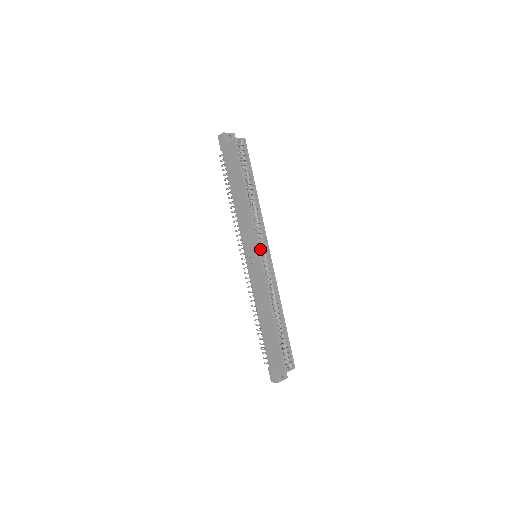
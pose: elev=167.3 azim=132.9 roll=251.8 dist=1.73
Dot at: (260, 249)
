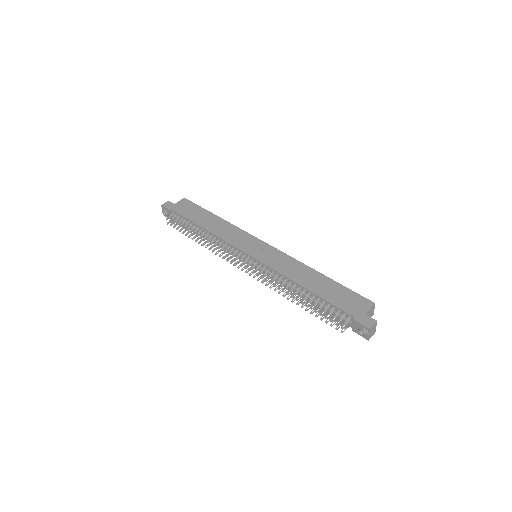
Dot at: occluded
